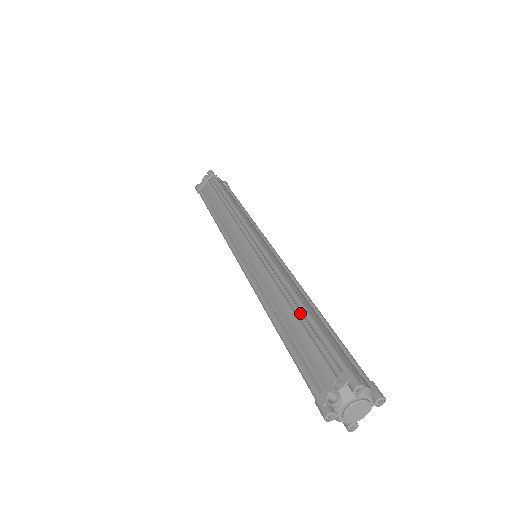
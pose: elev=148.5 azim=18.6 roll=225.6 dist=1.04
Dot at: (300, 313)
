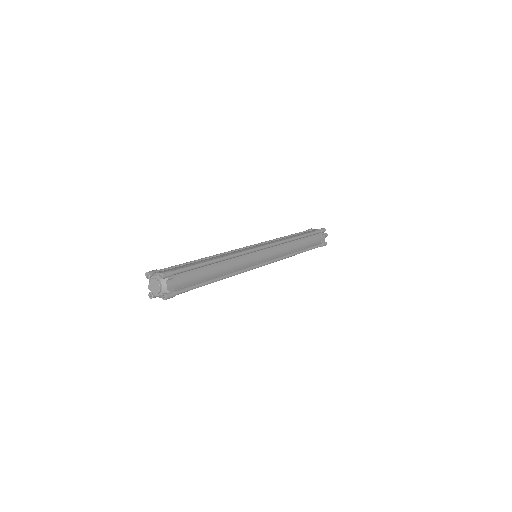
Dot at: occluded
